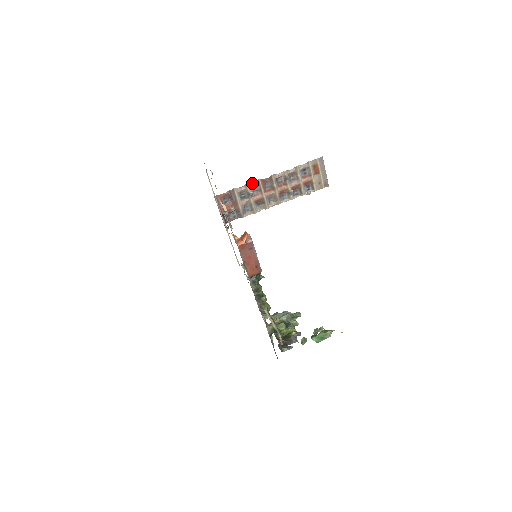
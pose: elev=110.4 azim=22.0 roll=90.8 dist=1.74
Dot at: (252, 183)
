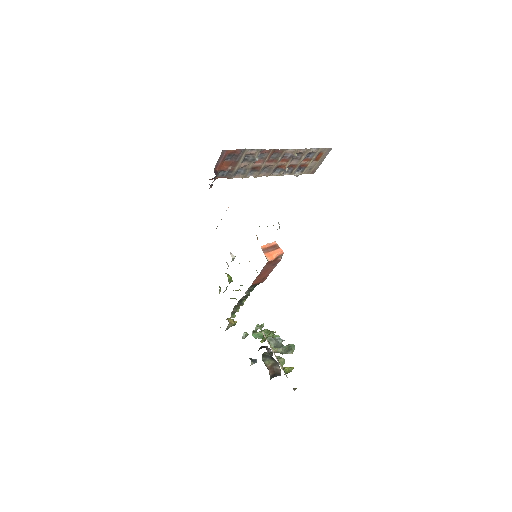
Dot at: (264, 149)
